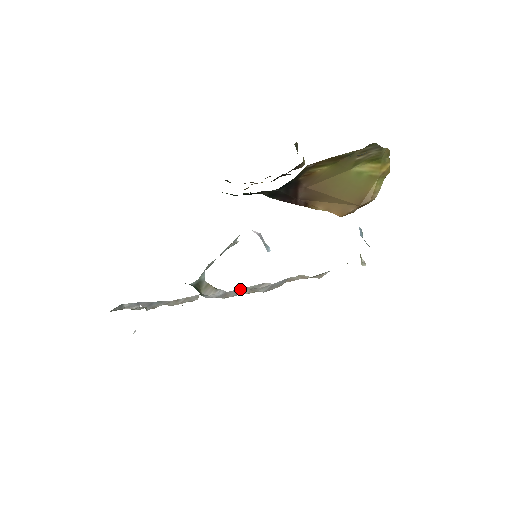
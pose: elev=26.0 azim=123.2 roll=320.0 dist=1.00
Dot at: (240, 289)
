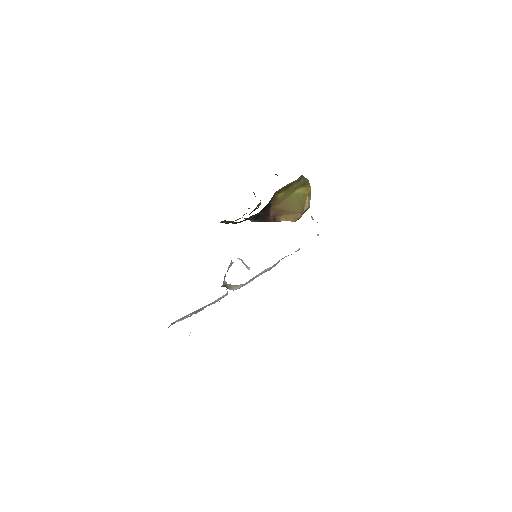
Dot at: (253, 278)
